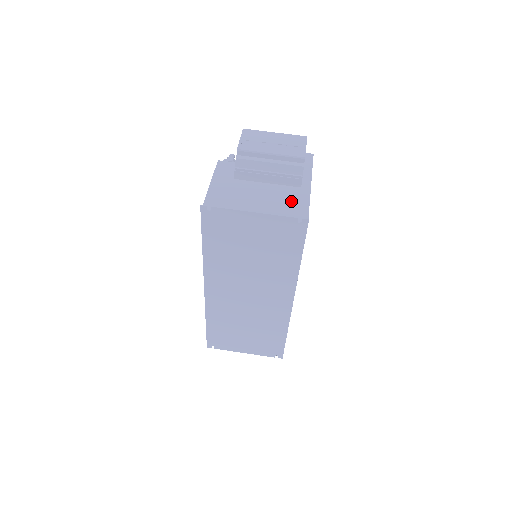
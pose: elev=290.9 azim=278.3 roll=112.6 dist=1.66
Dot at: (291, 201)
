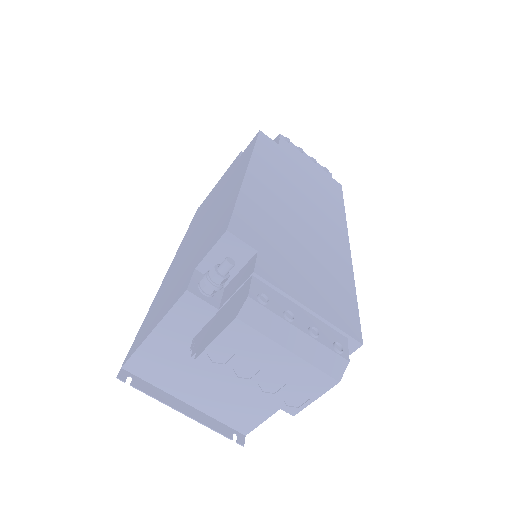
Dot at: (251, 403)
